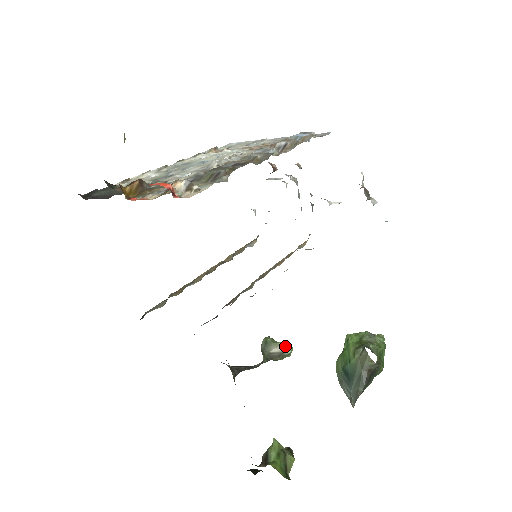
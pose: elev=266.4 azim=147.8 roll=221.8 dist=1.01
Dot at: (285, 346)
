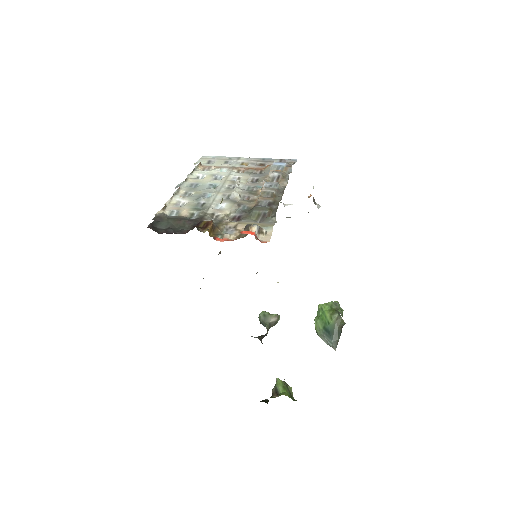
Dot at: (277, 316)
